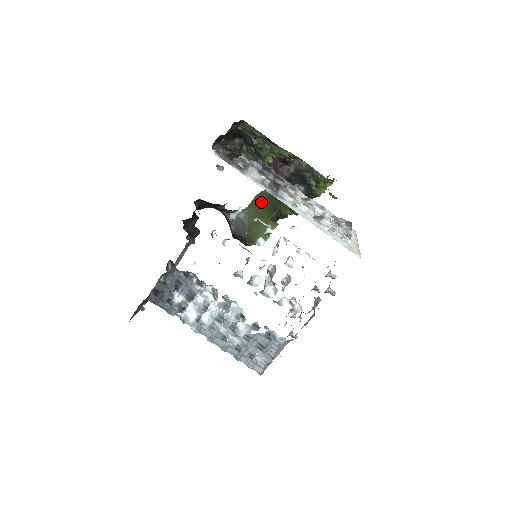
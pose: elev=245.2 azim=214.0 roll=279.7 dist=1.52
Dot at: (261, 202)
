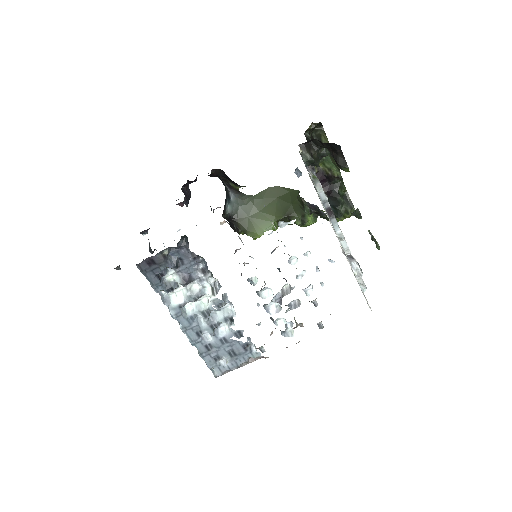
Dot at: (273, 197)
